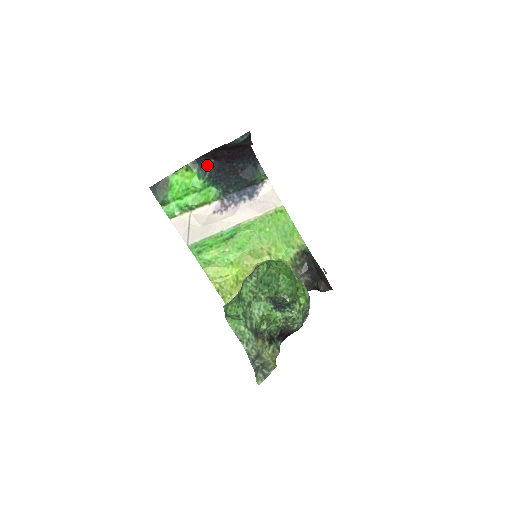
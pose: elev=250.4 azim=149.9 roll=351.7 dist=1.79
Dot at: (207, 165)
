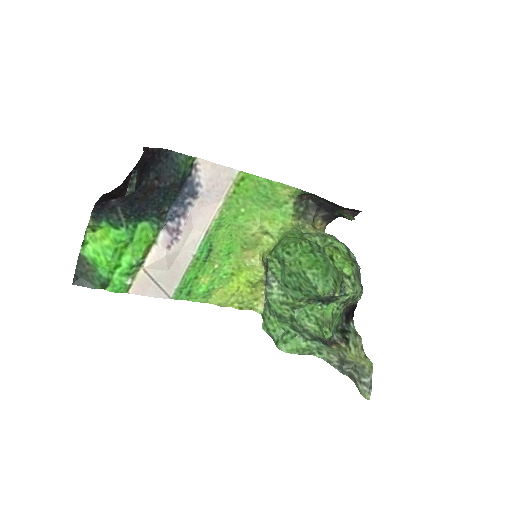
Dot at: (112, 208)
